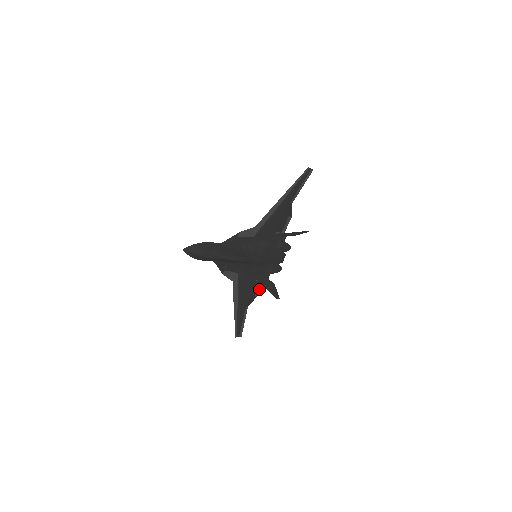
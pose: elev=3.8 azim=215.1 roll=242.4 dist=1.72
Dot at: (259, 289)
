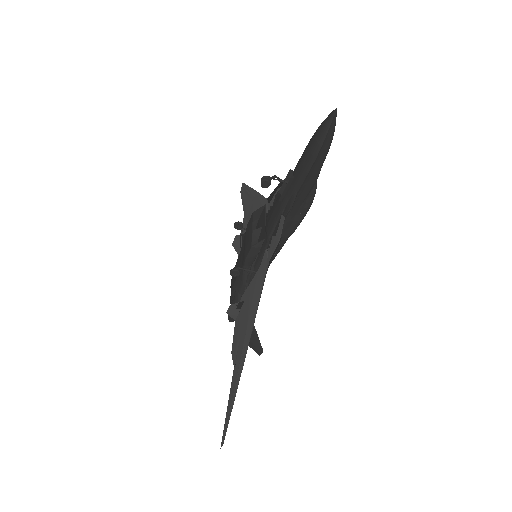
Dot at: (233, 339)
